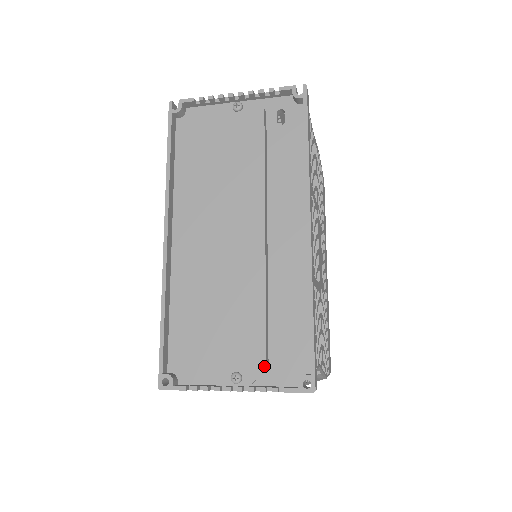
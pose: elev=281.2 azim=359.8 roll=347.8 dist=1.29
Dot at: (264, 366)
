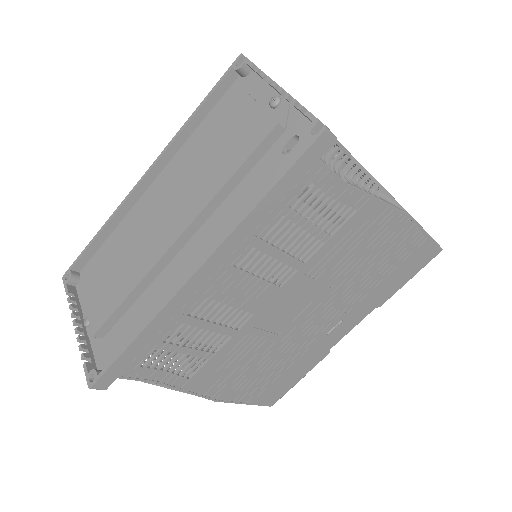
Dot at: (93, 334)
